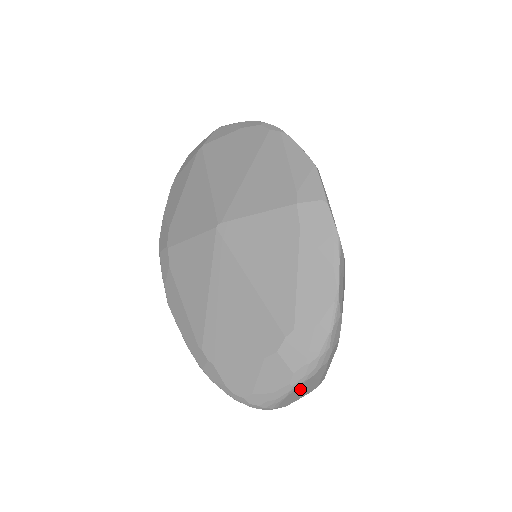
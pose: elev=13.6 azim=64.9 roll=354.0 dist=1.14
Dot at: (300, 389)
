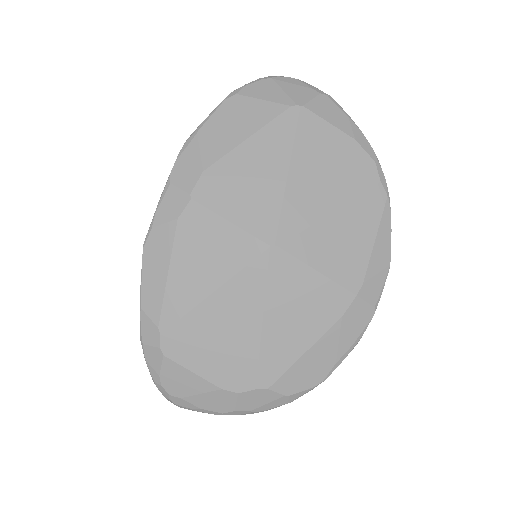
Dot at: occluded
